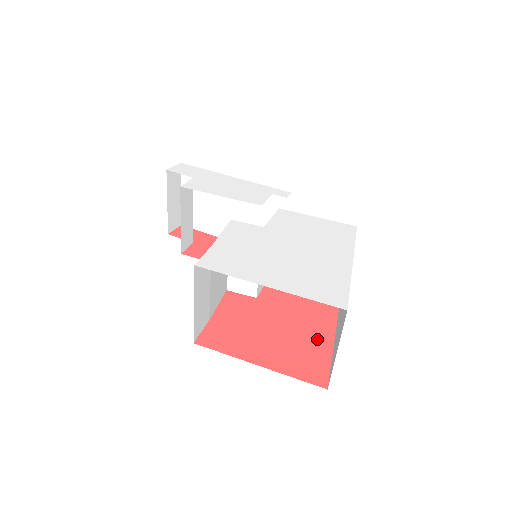
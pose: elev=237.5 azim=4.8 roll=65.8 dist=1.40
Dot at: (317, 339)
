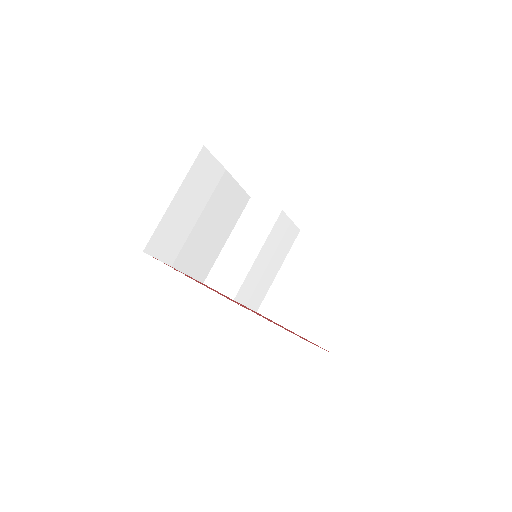
Dot at: occluded
